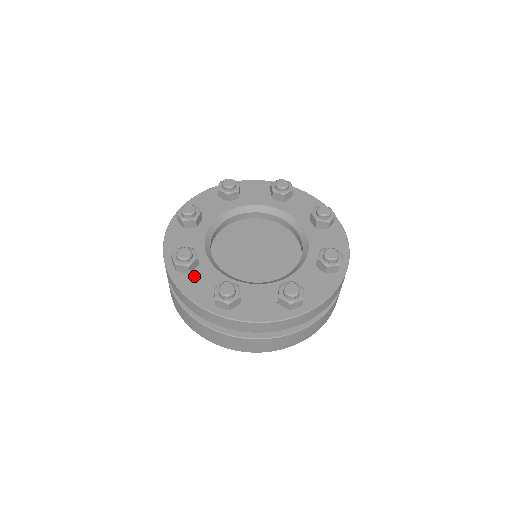
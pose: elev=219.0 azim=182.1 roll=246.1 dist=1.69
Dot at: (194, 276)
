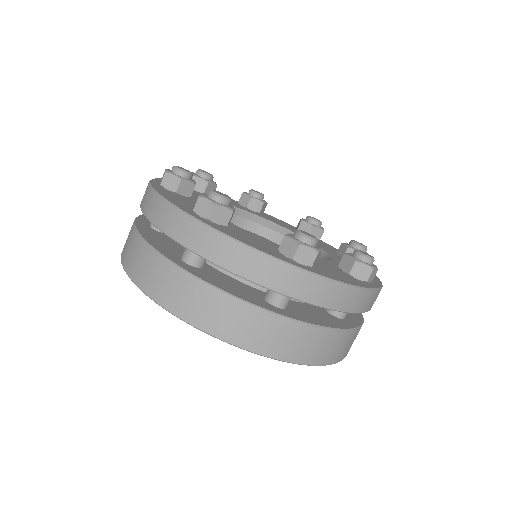
Dot at: (234, 231)
